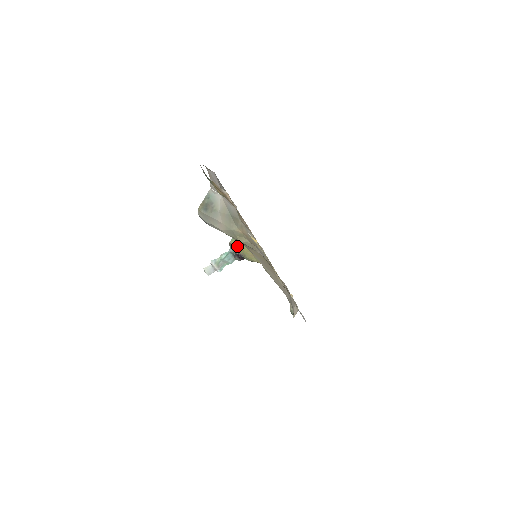
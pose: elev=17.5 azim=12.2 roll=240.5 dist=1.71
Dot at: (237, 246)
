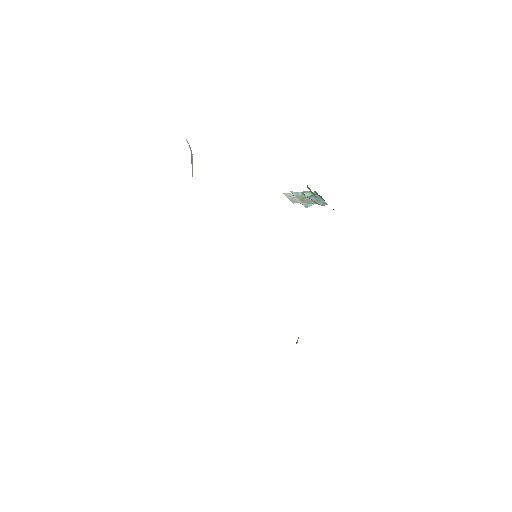
Dot at: occluded
